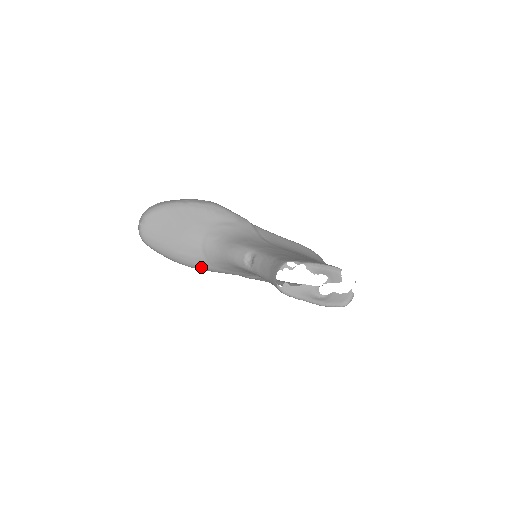
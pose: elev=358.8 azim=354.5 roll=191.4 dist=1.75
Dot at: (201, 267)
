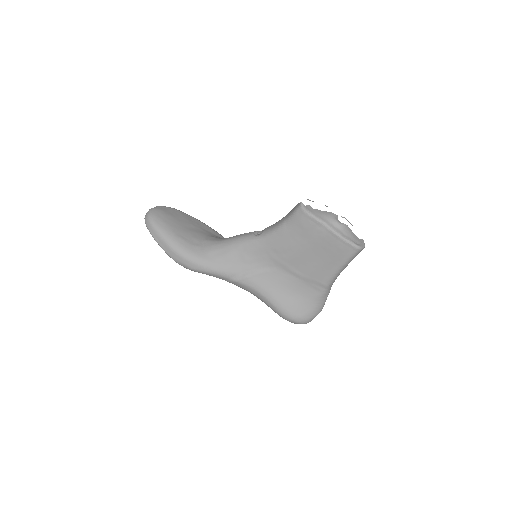
Dot at: (196, 257)
